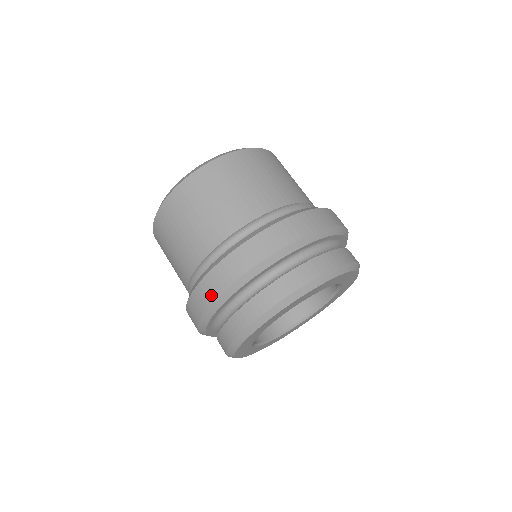
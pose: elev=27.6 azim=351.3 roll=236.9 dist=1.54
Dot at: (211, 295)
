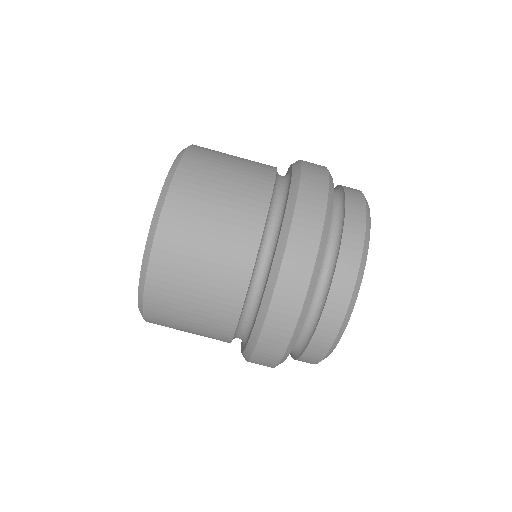
Dot at: occluded
